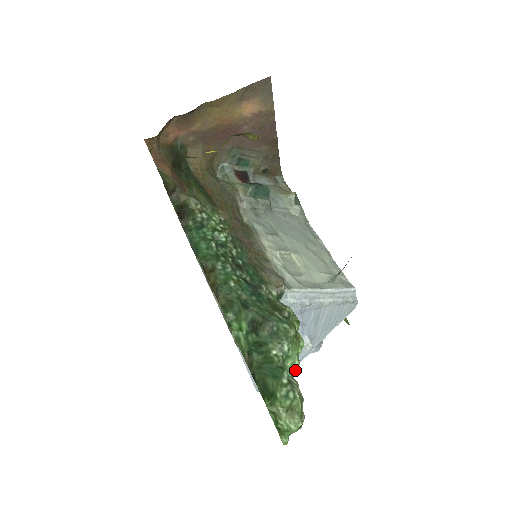
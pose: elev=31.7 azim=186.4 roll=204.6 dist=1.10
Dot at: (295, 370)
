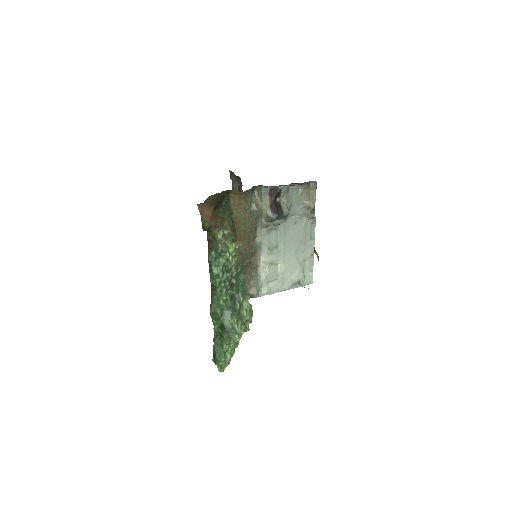
Dot at: occluded
